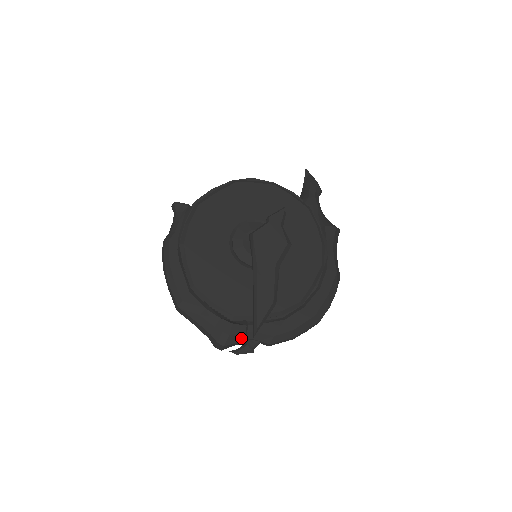
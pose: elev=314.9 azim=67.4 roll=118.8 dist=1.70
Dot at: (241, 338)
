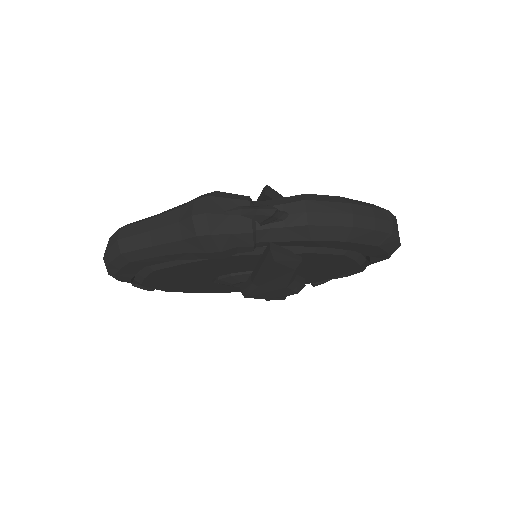
Dot at: (242, 198)
